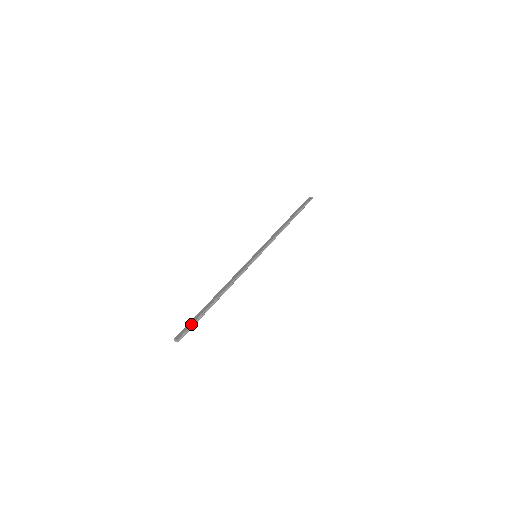
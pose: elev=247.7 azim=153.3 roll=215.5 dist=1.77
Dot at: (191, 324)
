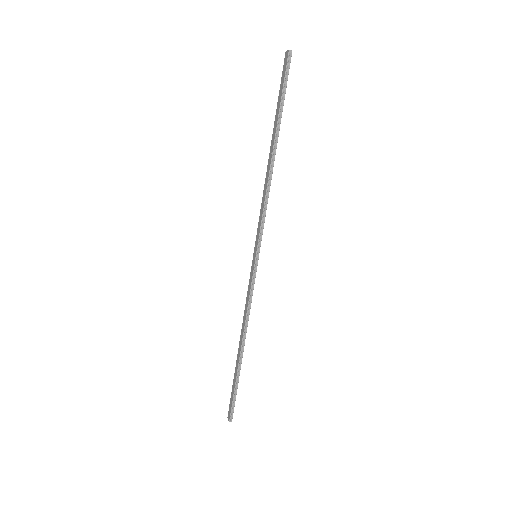
Dot at: (232, 399)
